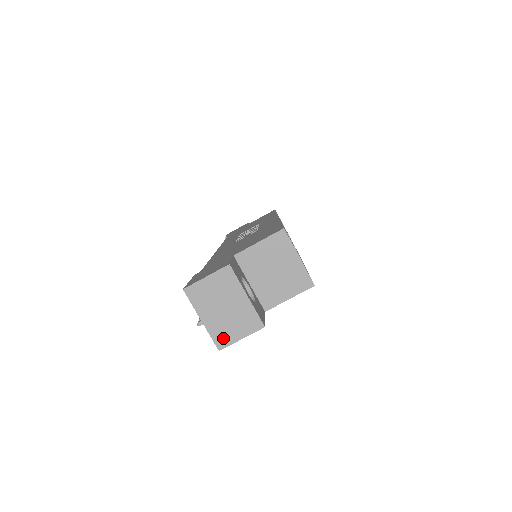
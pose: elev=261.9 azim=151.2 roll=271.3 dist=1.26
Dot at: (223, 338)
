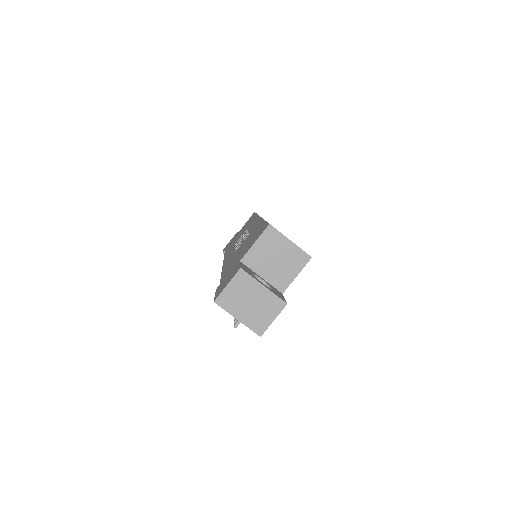
Dot at: (259, 326)
